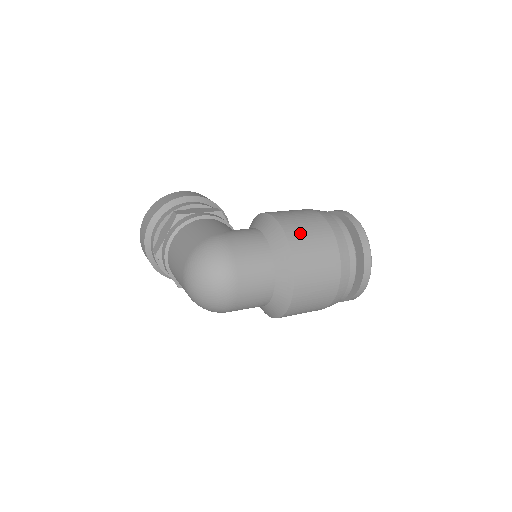
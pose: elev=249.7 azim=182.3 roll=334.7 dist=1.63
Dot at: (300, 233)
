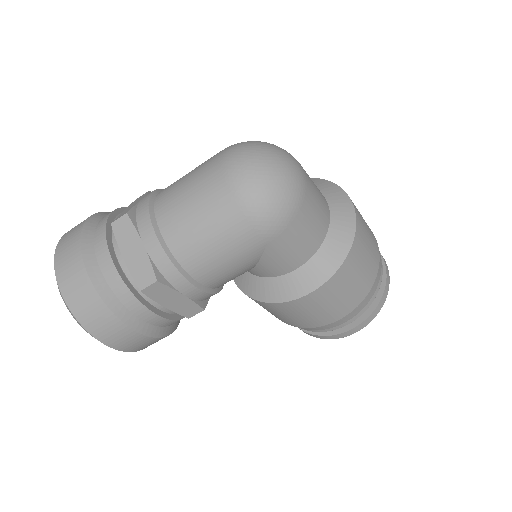
Dot at: occluded
